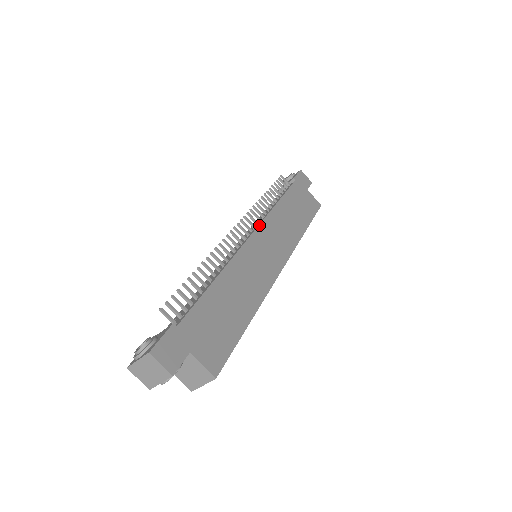
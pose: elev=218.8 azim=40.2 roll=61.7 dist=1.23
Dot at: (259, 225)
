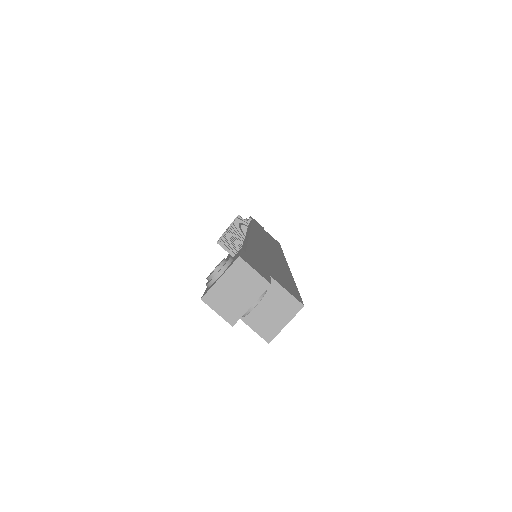
Dot at: (251, 228)
